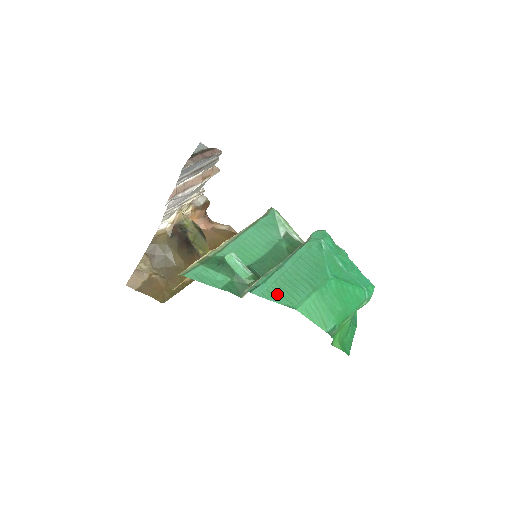
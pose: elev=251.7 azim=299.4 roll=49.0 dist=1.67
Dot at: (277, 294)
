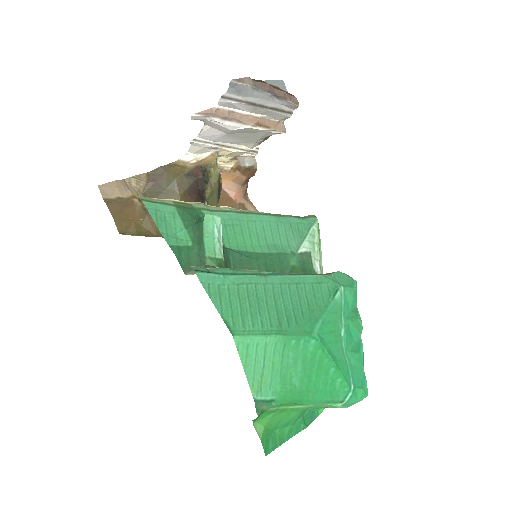
Dot at: (227, 299)
